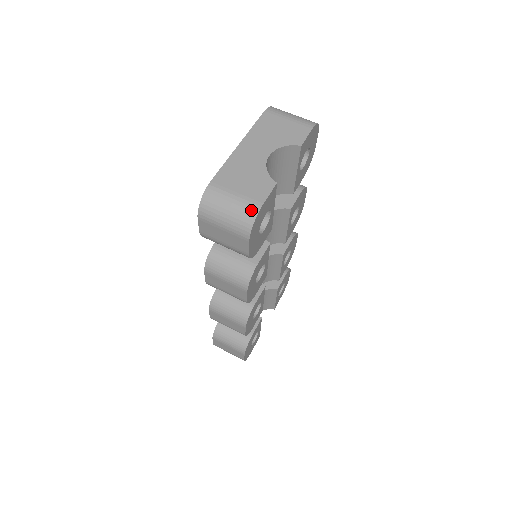
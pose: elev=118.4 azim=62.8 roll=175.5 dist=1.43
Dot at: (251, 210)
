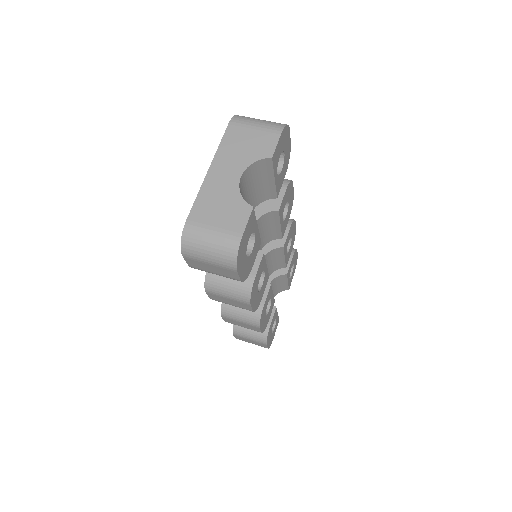
Dot at: (232, 243)
